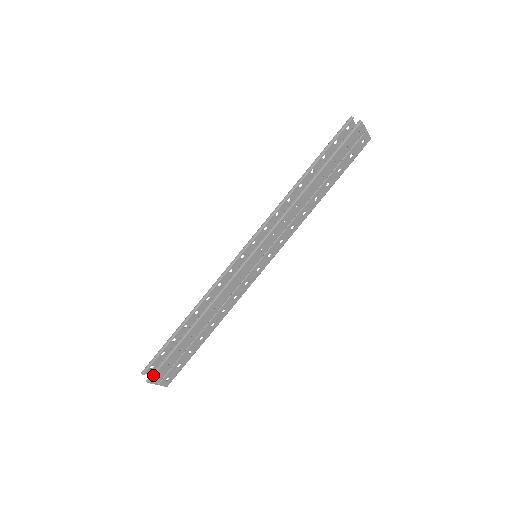
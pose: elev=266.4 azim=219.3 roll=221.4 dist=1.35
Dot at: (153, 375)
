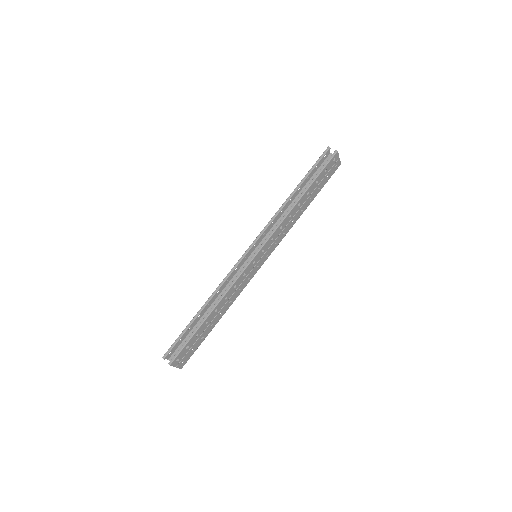
Dot at: (175, 358)
